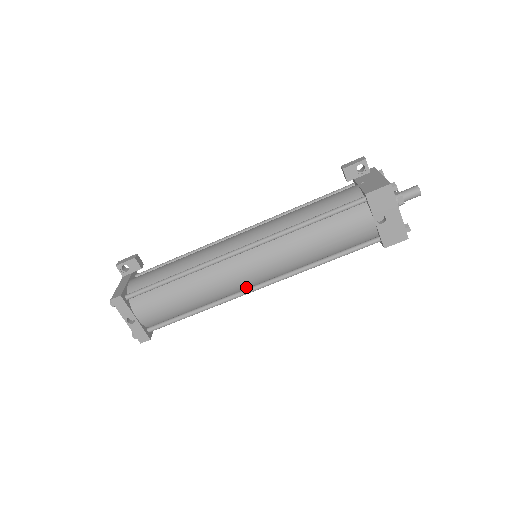
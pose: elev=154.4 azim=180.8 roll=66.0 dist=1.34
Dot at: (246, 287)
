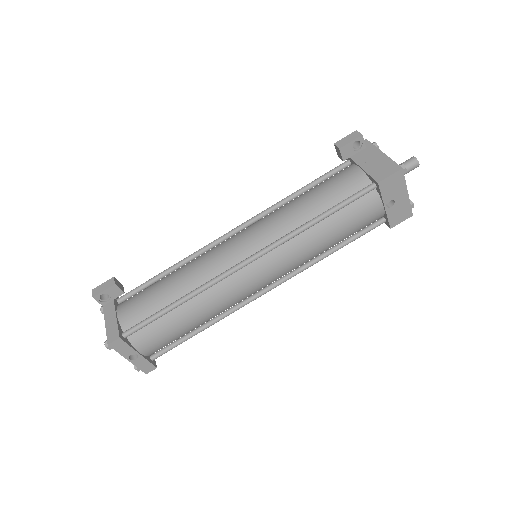
Dot at: (254, 293)
